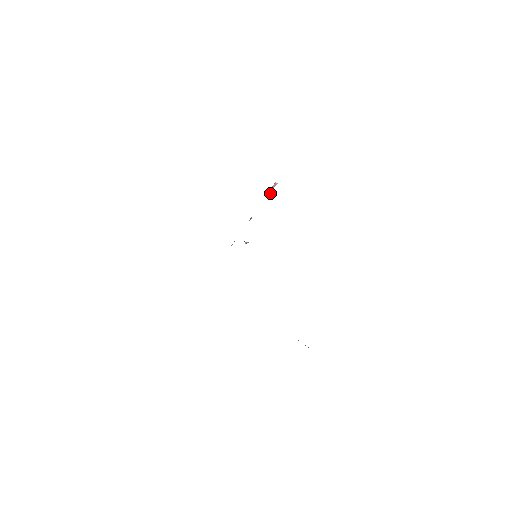
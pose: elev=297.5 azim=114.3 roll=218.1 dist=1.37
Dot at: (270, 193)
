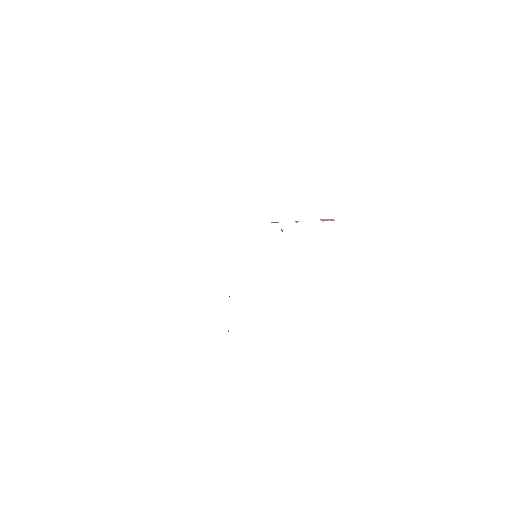
Dot at: occluded
